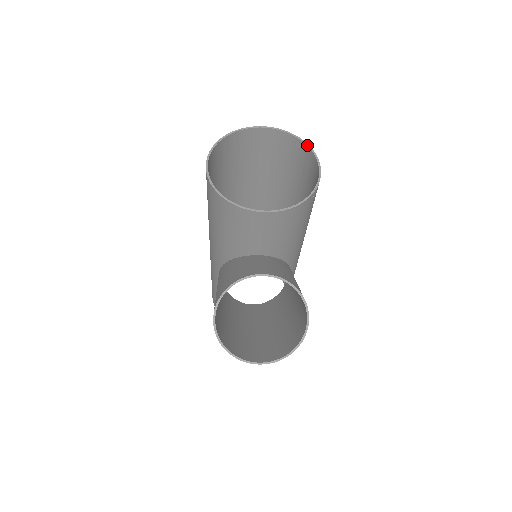
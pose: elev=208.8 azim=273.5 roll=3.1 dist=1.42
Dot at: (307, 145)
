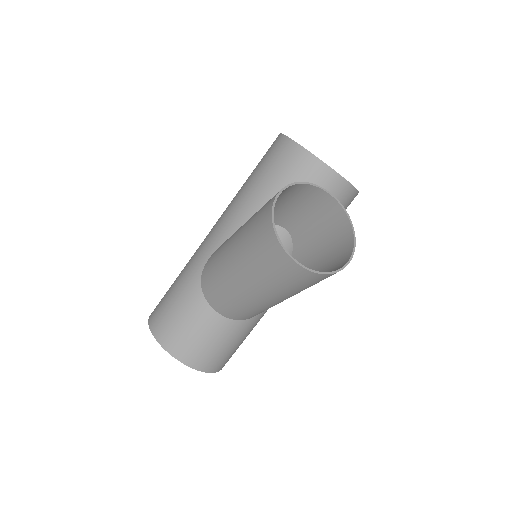
Dot at: occluded
